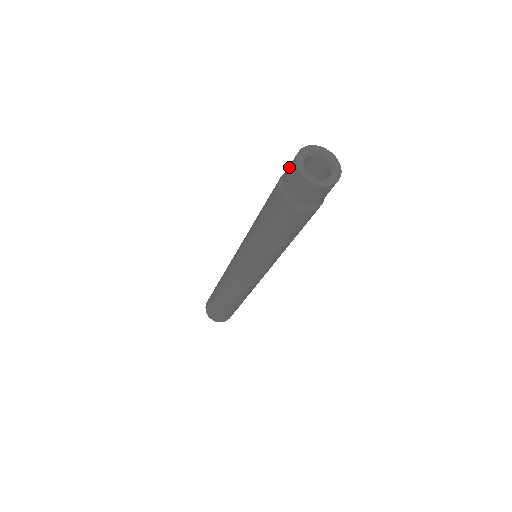
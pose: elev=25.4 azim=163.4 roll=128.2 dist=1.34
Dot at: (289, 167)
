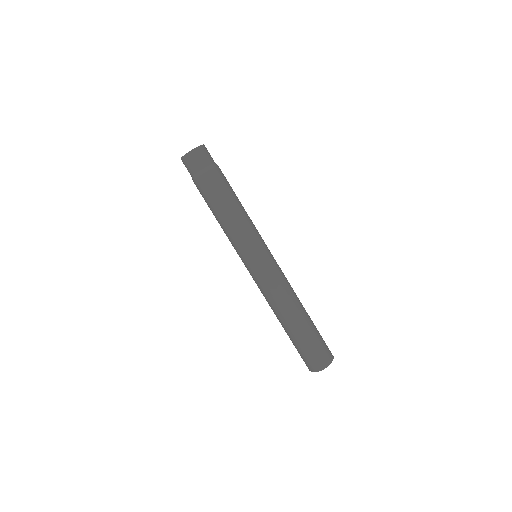
Dot at: (187, 169)
